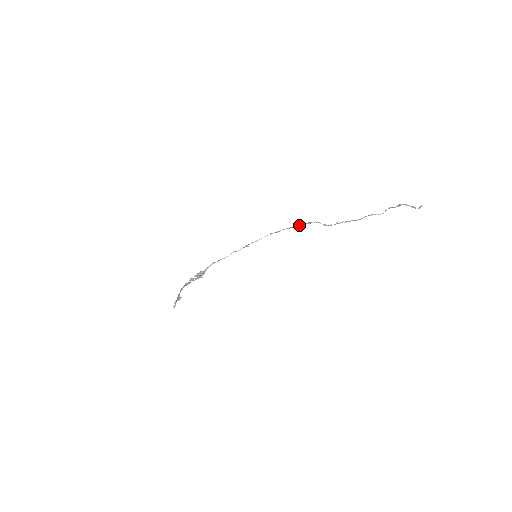
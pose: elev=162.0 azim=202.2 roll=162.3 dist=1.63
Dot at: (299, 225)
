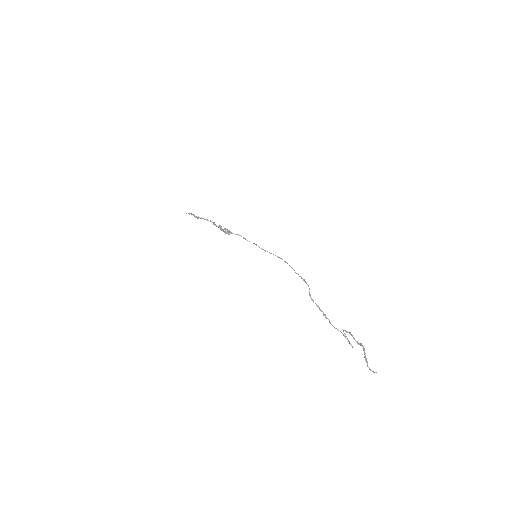
Dot at: occluded
